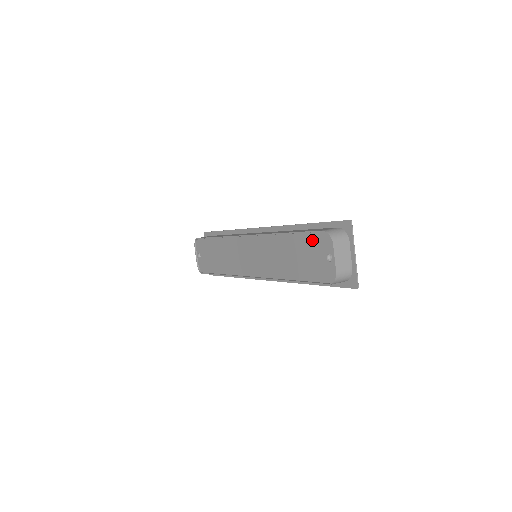
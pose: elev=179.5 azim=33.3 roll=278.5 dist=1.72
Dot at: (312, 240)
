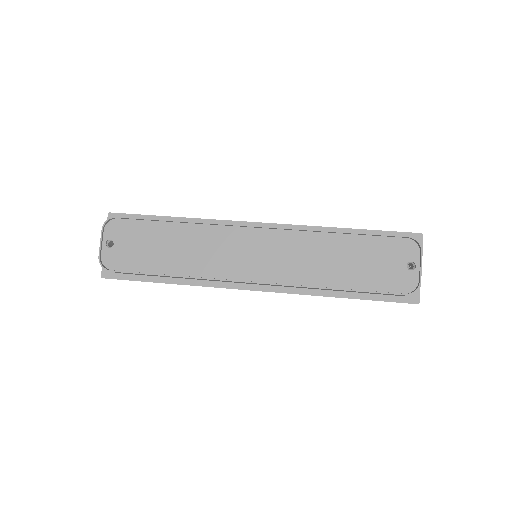
Dot at: (387, 245)
